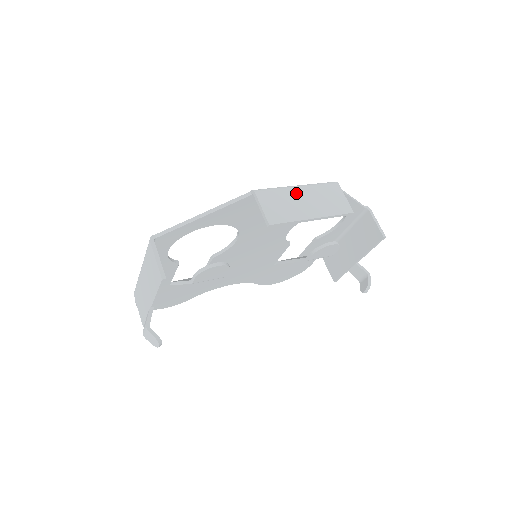
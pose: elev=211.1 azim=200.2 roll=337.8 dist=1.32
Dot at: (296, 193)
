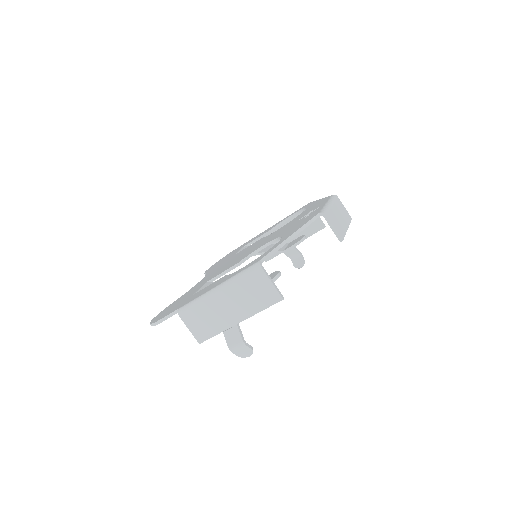
Dot at: (334, 210)
